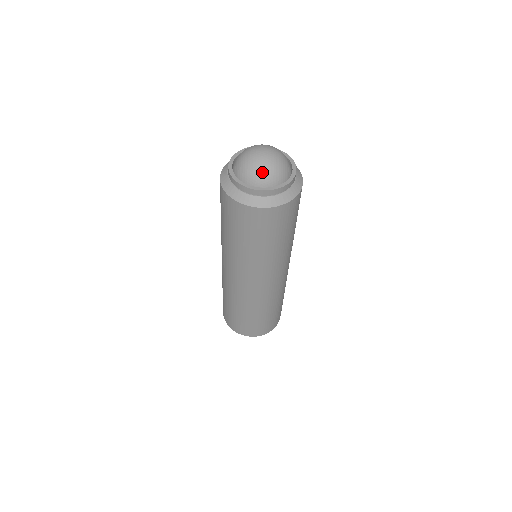
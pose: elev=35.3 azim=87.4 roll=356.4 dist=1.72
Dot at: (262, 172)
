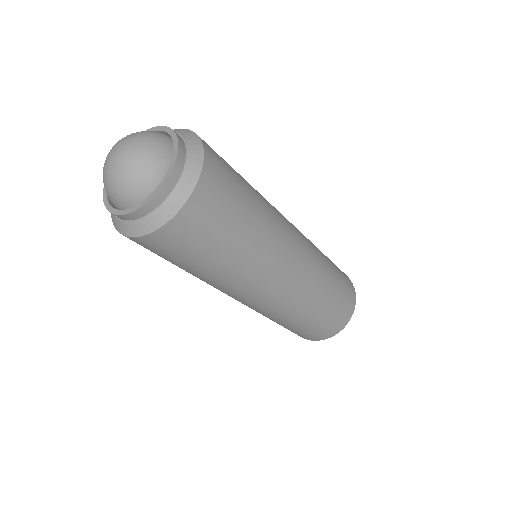
Dot at: (137, 173)
